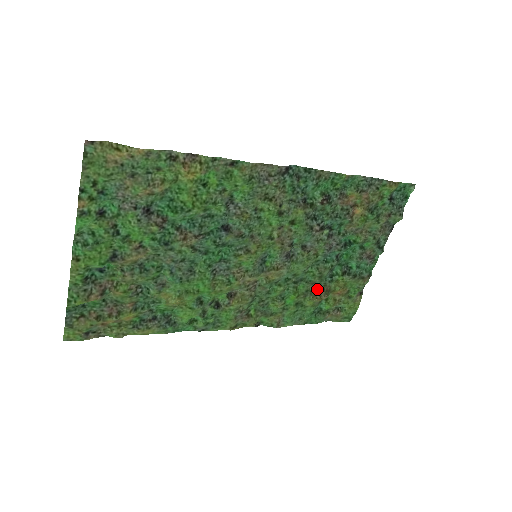
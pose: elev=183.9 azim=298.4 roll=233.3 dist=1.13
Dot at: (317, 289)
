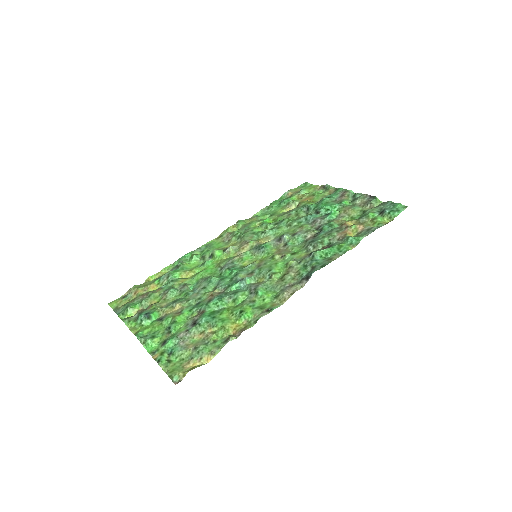
Dot at: (290, 211)
